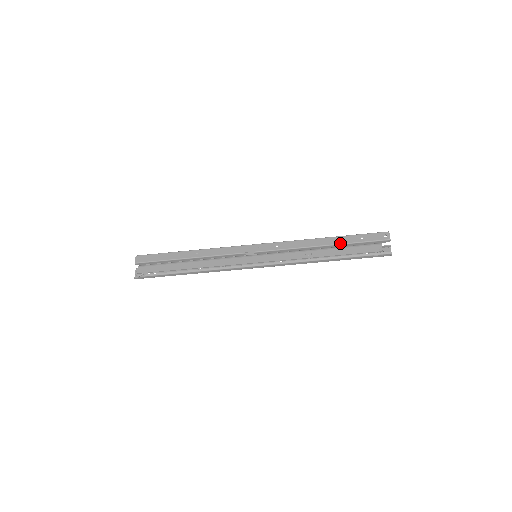
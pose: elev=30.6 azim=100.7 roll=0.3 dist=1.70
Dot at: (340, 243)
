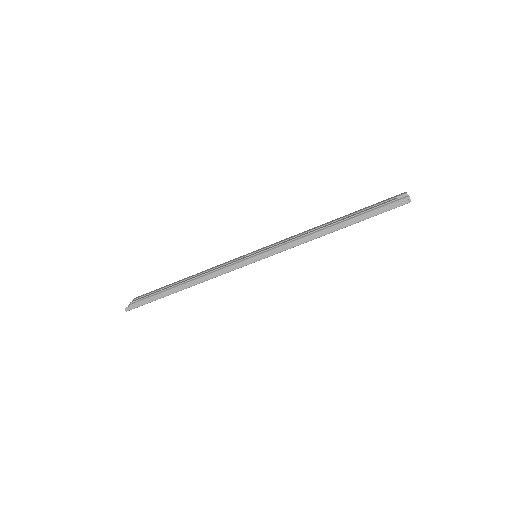
Dot at: (348, 215)
